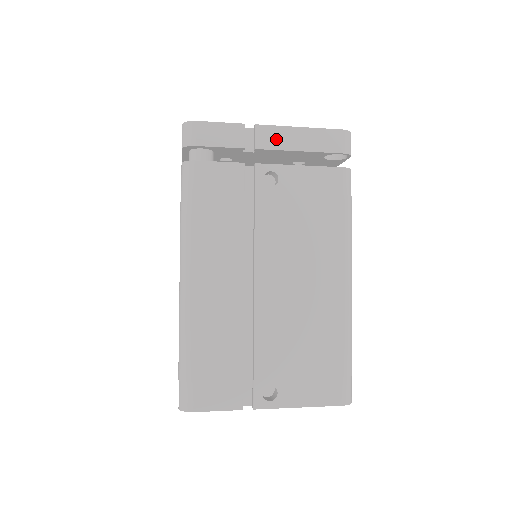
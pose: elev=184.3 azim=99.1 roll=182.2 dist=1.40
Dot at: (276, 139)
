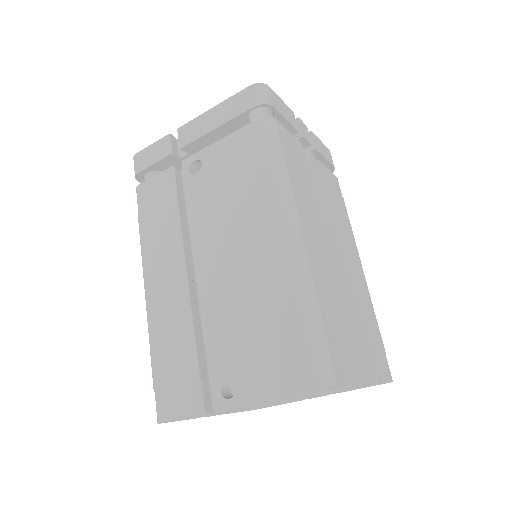
Dot at: (194, 131)
